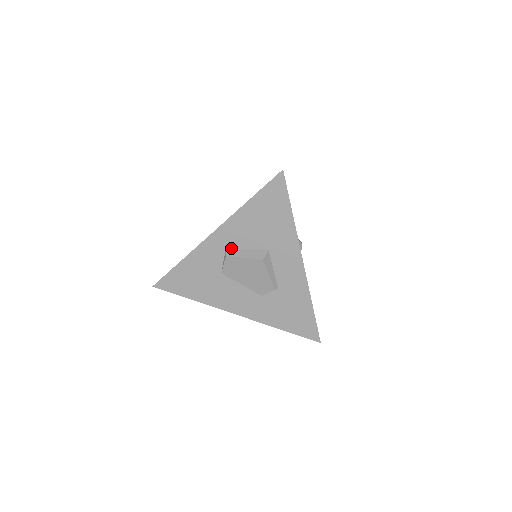
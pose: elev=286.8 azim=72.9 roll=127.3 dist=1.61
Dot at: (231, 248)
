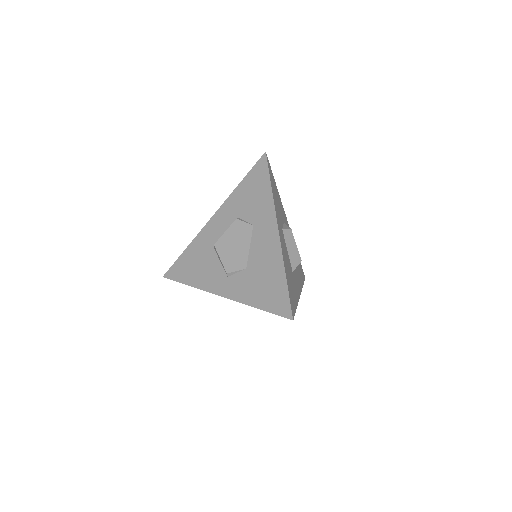
Dot at: occluded
